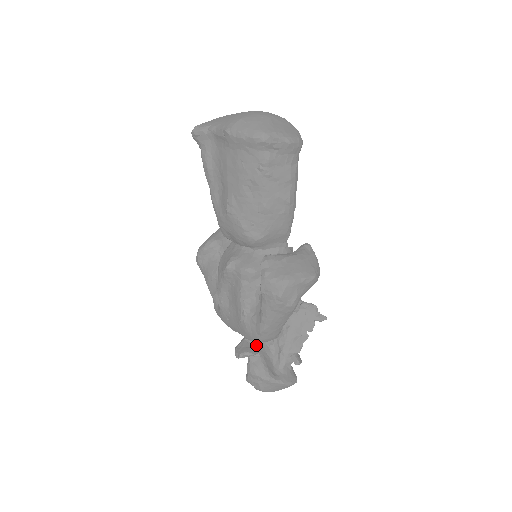
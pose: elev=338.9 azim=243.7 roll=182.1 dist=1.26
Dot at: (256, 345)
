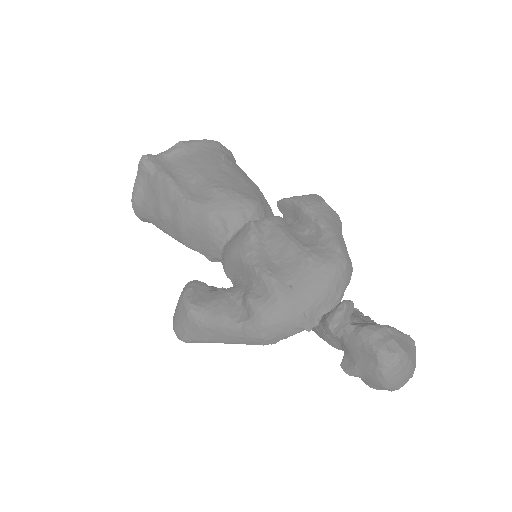
Dot at: occluded
